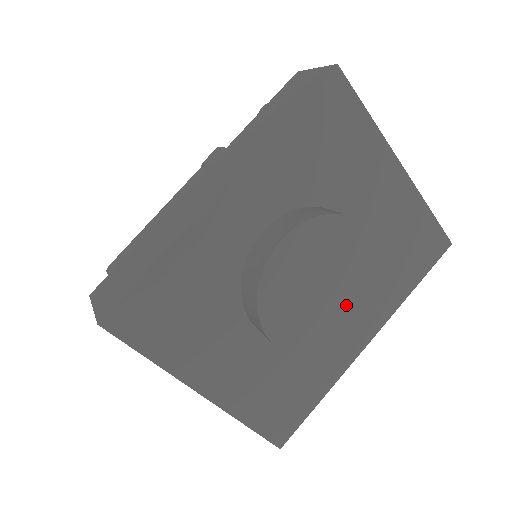
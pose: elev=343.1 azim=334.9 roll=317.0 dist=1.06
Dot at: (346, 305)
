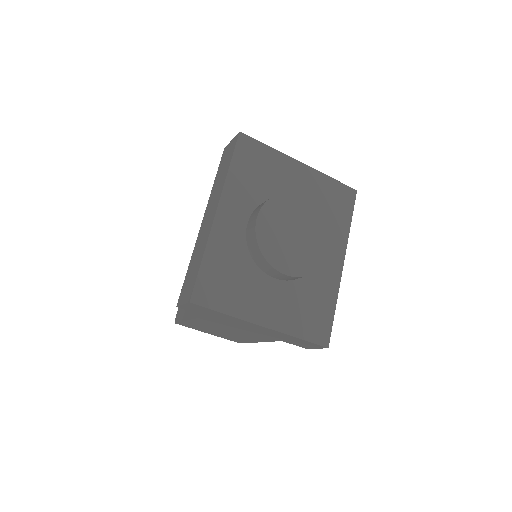
Dot at: (311, 239)
